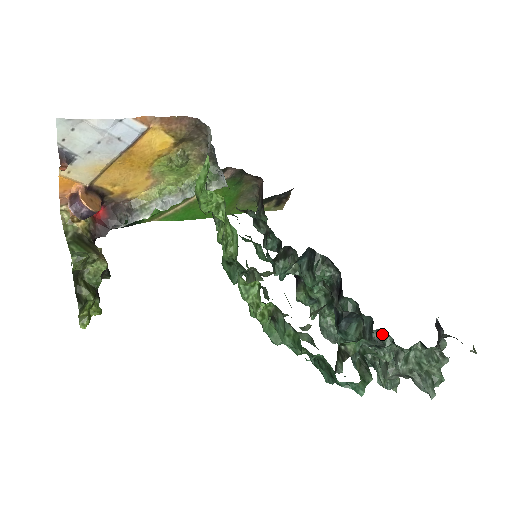
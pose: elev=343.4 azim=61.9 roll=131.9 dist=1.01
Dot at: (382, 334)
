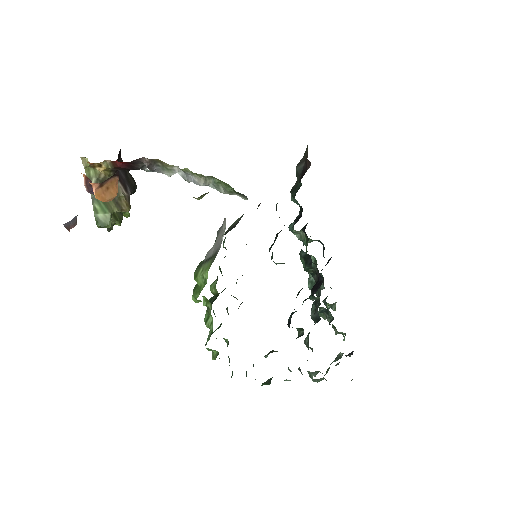
Dot at: (330, 312)
